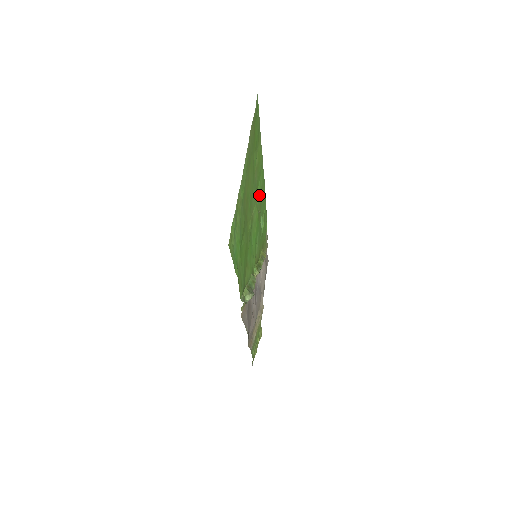
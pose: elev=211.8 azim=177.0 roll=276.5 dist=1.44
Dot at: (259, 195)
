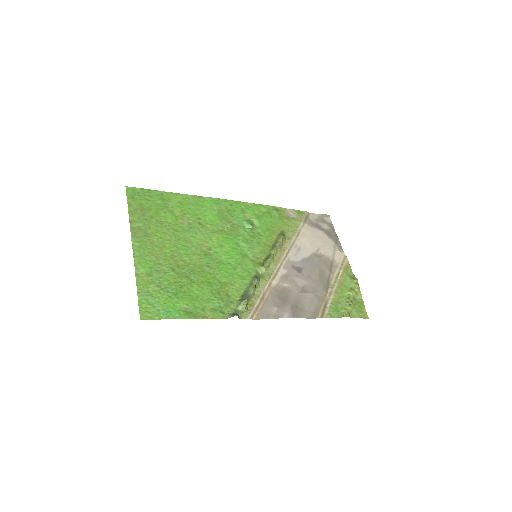
Dot at: (214, 220)
